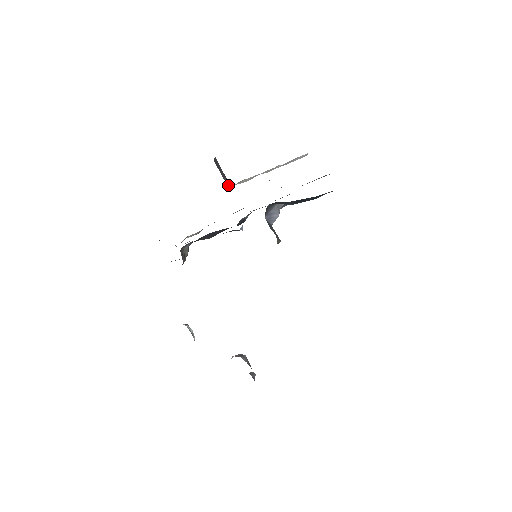
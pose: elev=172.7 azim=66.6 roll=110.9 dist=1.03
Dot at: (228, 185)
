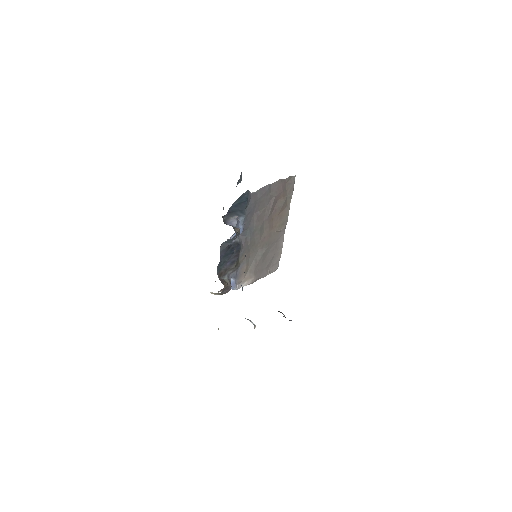
Dot at: occluded
